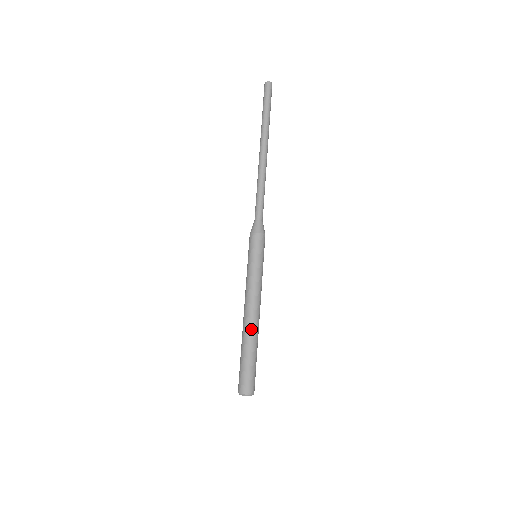
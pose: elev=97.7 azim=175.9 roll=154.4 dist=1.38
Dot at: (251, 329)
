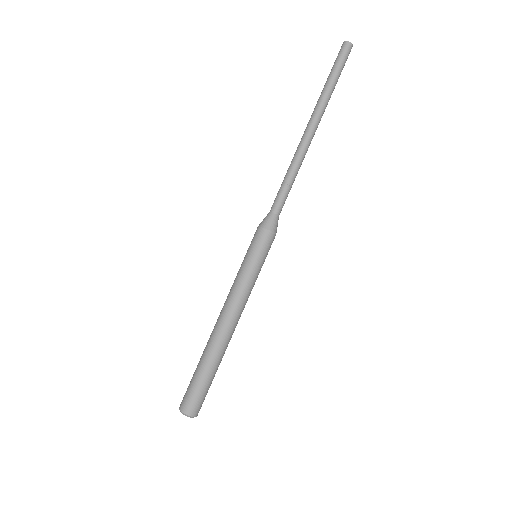
Dot at: (218, 341)
